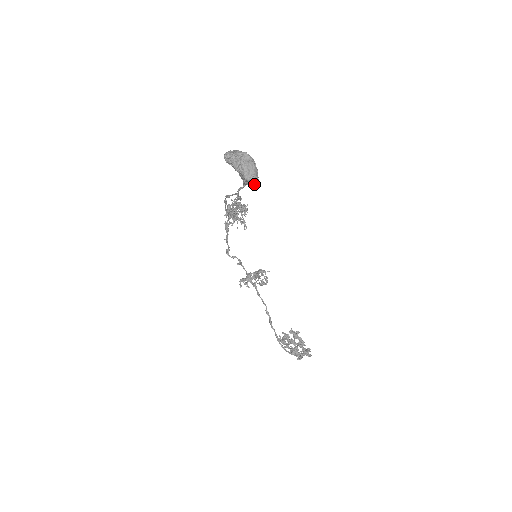
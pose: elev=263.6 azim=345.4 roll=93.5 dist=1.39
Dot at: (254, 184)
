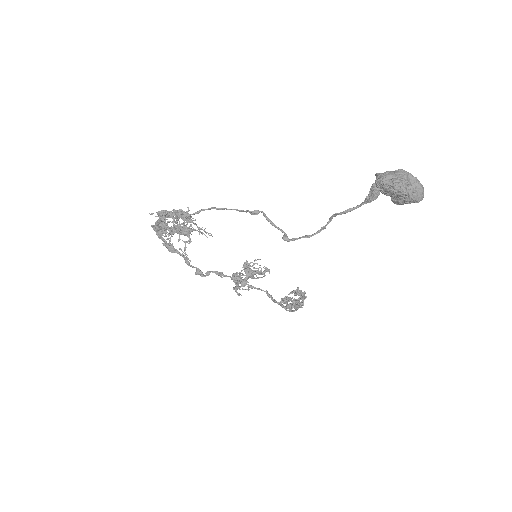
Dot at: occluded
